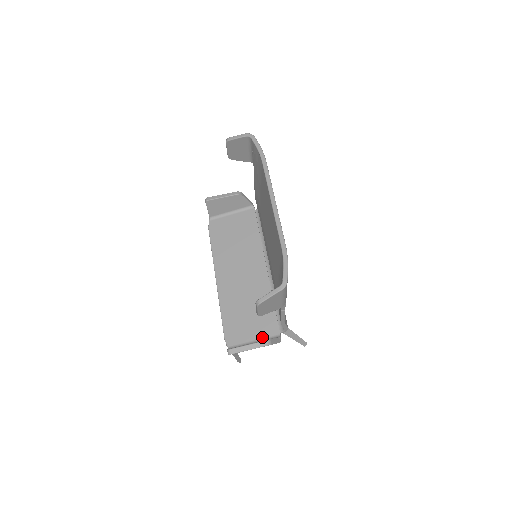
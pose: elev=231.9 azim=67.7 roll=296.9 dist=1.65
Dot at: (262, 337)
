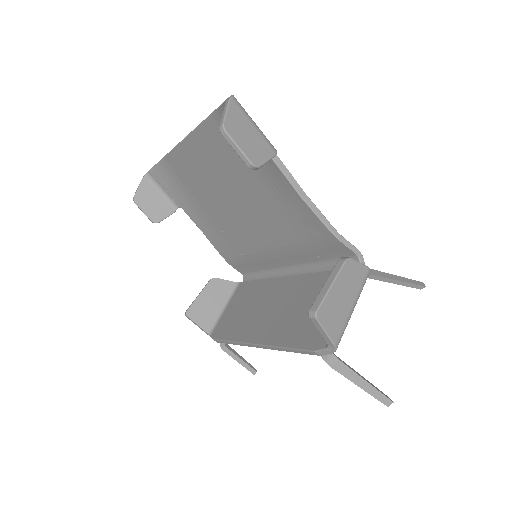
Dot at: occluded
